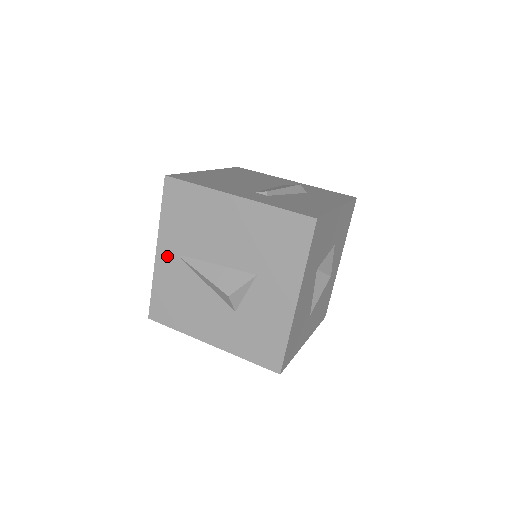
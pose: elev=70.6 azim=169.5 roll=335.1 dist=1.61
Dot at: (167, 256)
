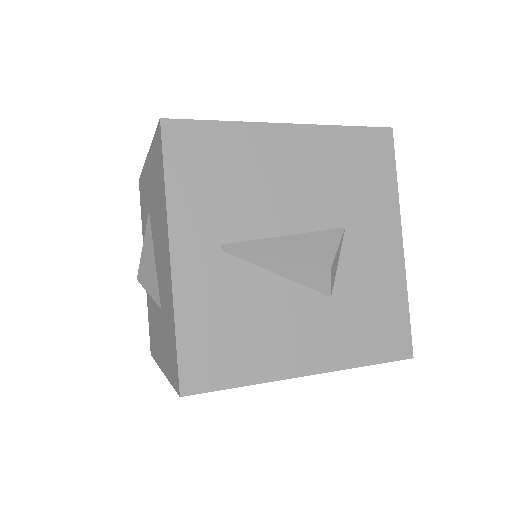
Dot at: (195, 256)
